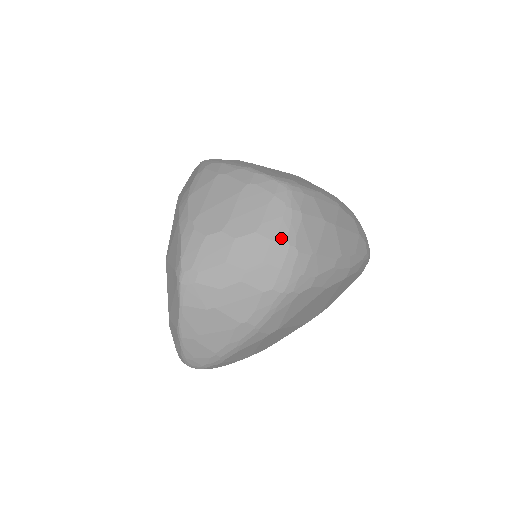
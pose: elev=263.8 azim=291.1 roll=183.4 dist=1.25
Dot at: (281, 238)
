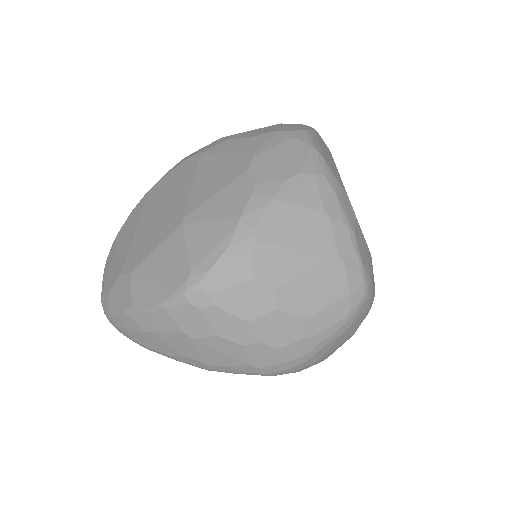
Dot at: (315, 341)
